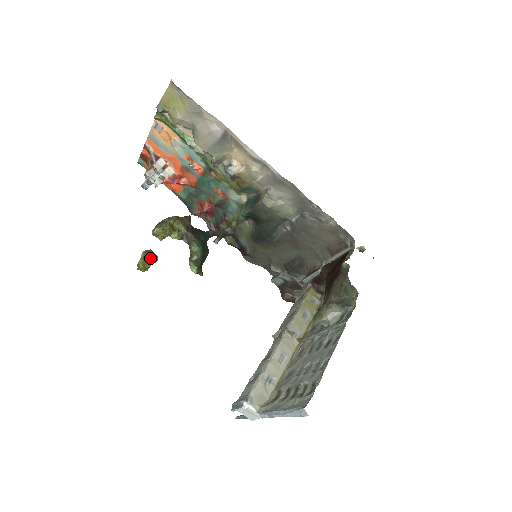
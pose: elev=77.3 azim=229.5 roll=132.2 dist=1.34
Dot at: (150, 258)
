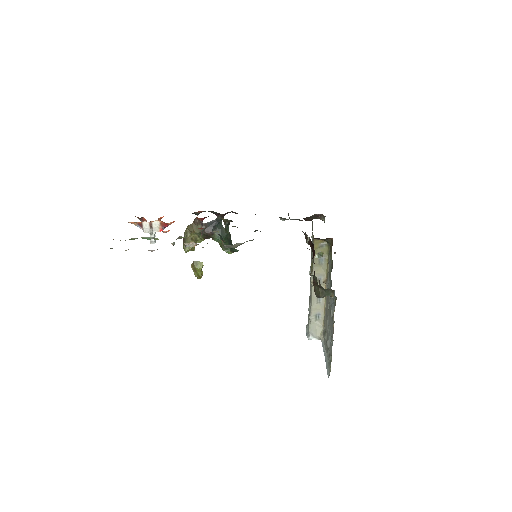
Dot at: (198, 269)
